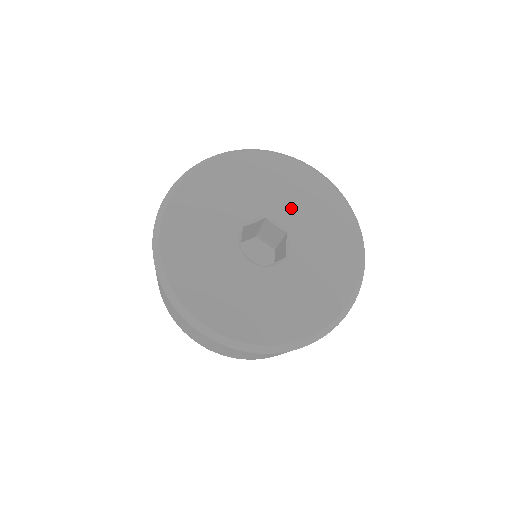
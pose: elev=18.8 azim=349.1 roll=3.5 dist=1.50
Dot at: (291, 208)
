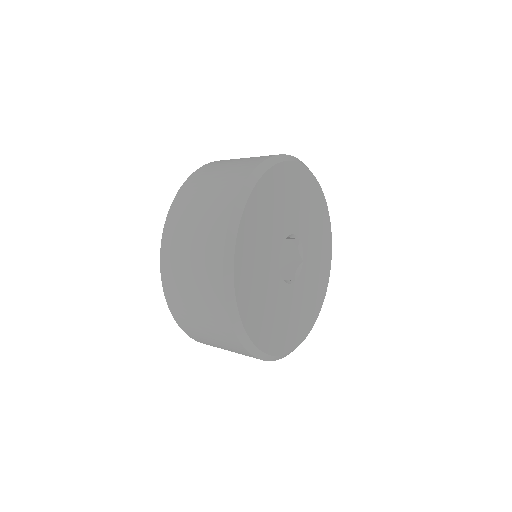
Dot at: (297, 215)
